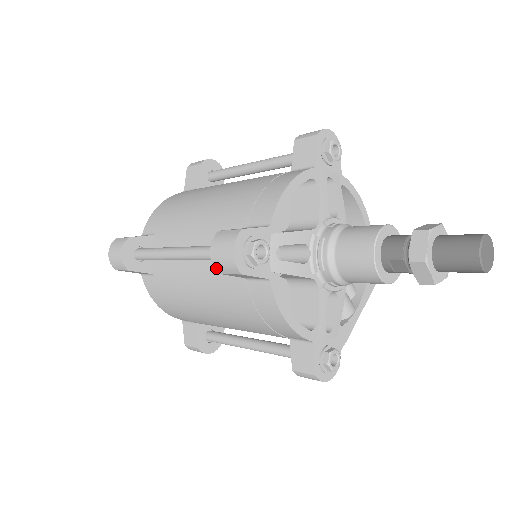
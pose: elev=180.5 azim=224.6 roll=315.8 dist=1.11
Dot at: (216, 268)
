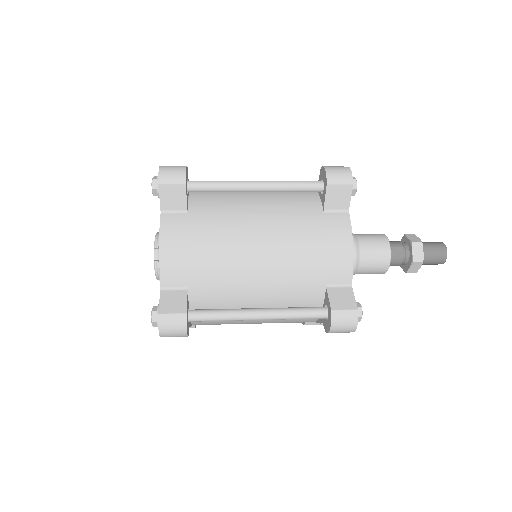
Dot at: (329, 178)
